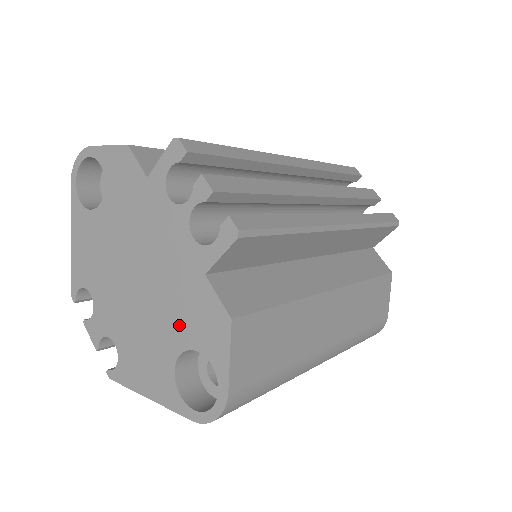
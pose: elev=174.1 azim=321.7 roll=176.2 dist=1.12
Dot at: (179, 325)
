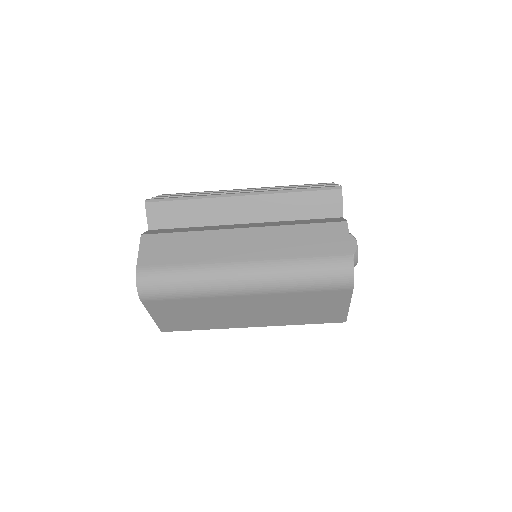
Dot at: occluded
